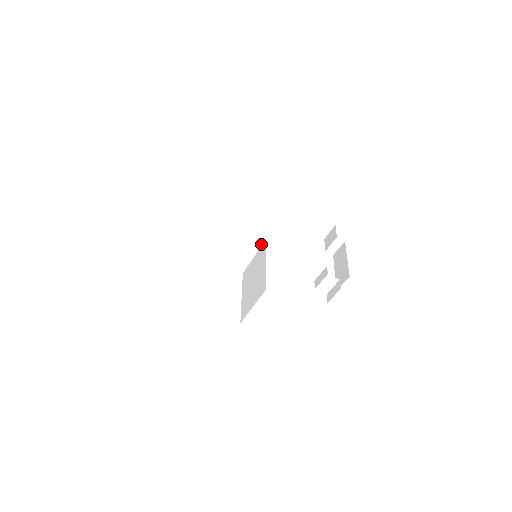
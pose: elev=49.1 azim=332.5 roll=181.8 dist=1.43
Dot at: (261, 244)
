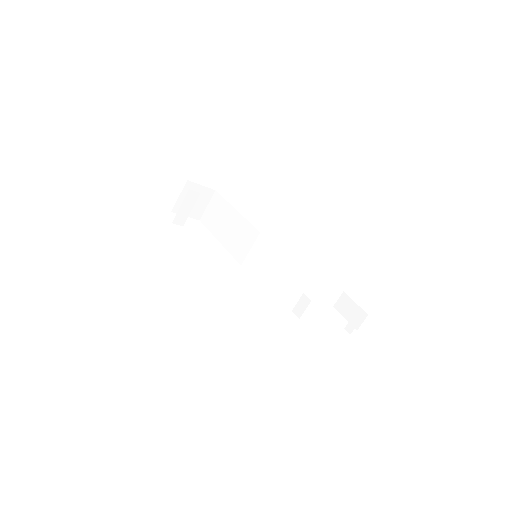
Dot at: (257, 236)
